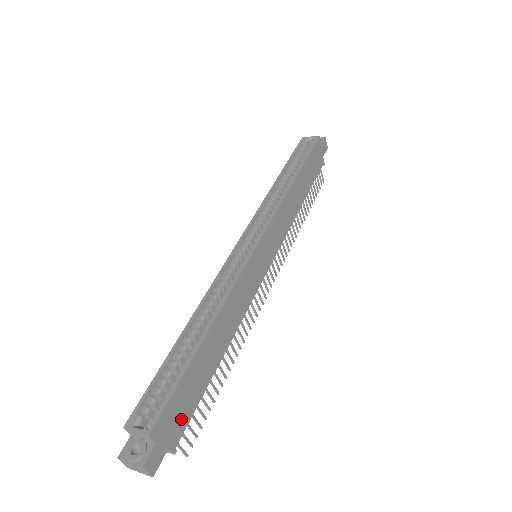
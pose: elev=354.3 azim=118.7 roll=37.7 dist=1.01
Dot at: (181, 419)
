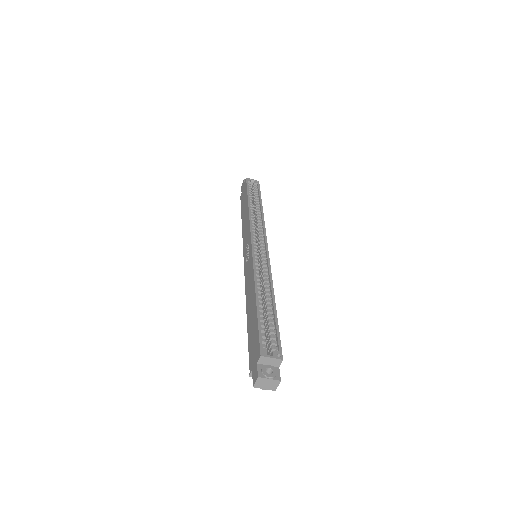
Dot at: occluded
